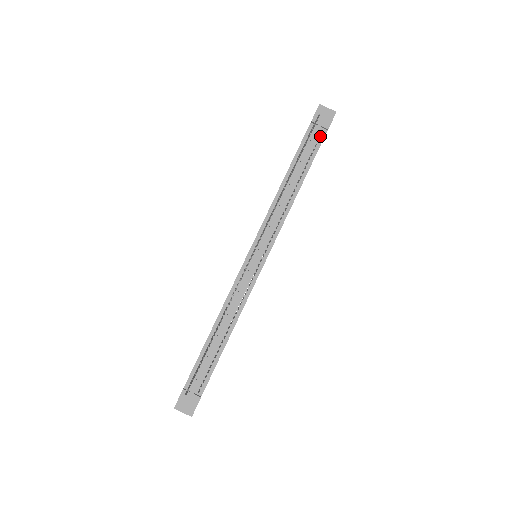
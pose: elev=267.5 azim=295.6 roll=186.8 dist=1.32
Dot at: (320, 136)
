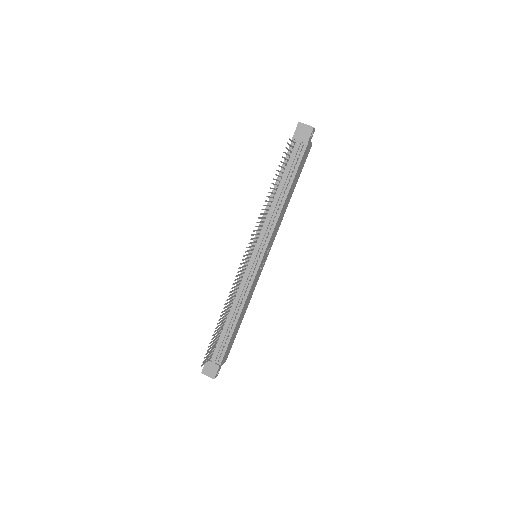
Dot at: (302, 150)
